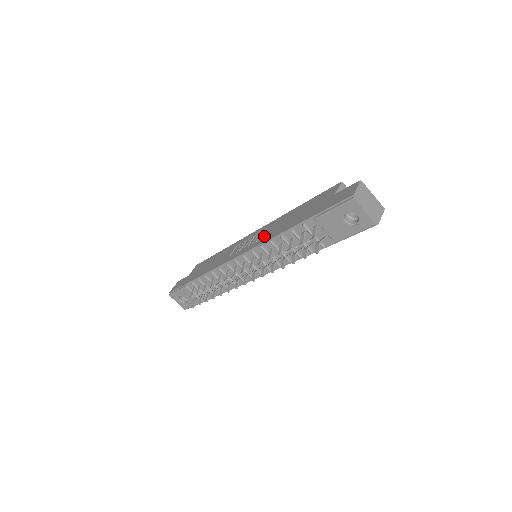
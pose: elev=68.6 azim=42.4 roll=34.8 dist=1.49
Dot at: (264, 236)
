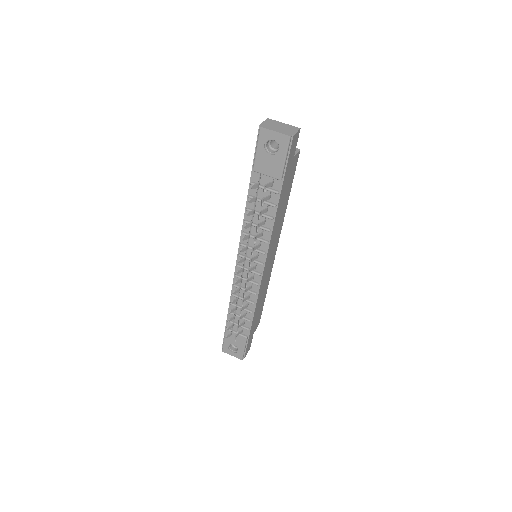
Dot at: occluded
